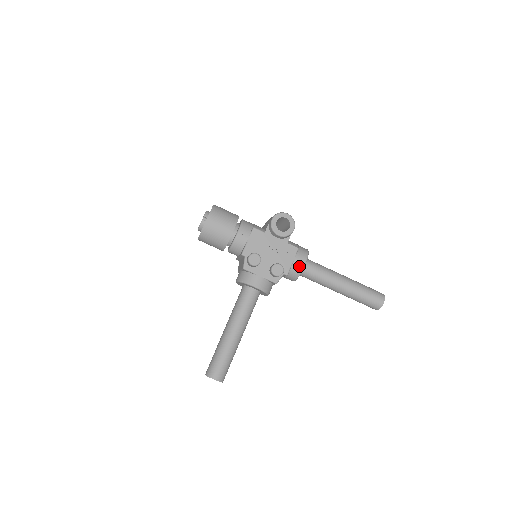
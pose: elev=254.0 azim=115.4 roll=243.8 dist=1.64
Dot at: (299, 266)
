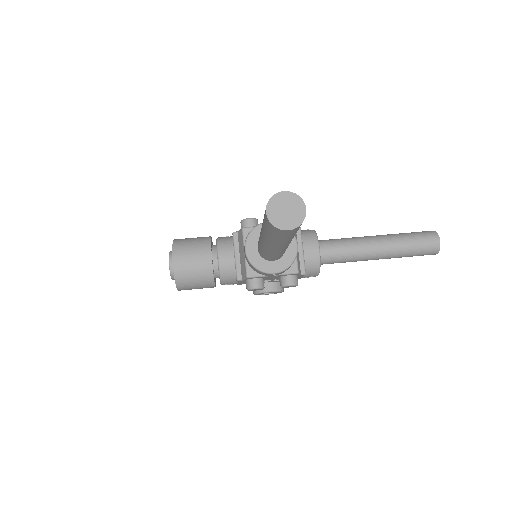
Dot at: (307, 230)
